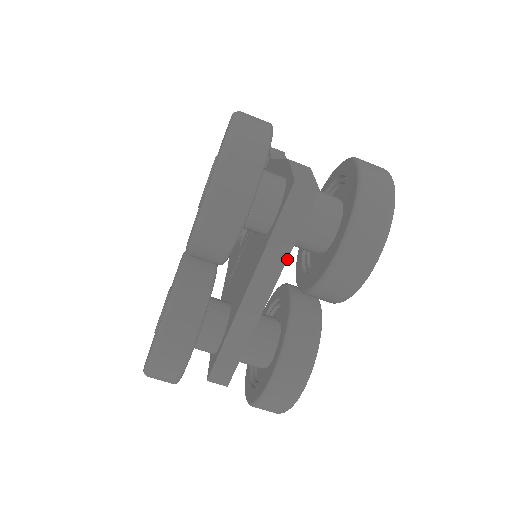
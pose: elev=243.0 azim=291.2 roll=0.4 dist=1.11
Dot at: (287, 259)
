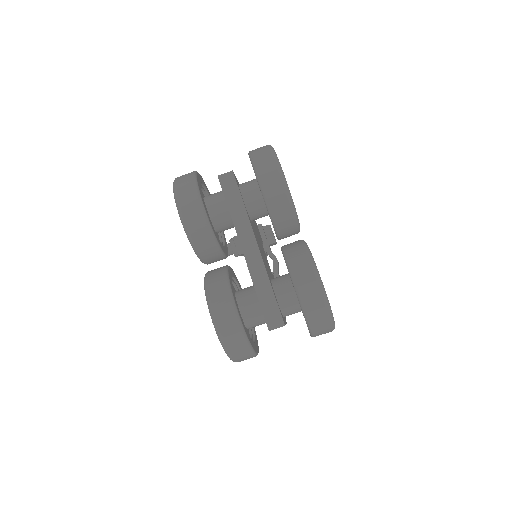
Dot at: (247, 215)
